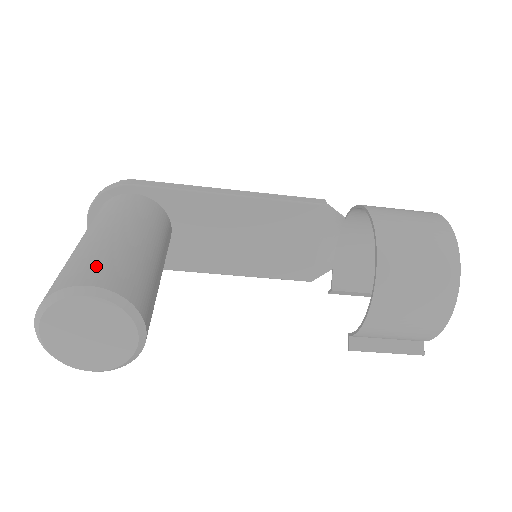
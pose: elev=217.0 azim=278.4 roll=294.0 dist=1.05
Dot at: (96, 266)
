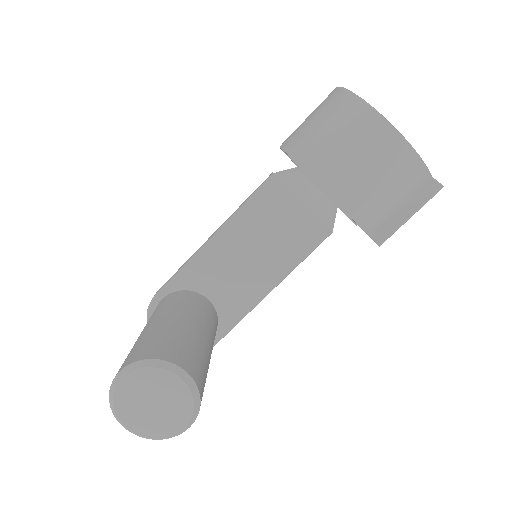
Dot at: (127, 358)
